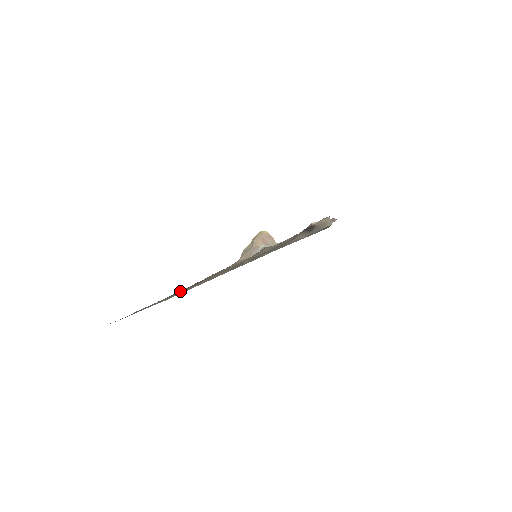
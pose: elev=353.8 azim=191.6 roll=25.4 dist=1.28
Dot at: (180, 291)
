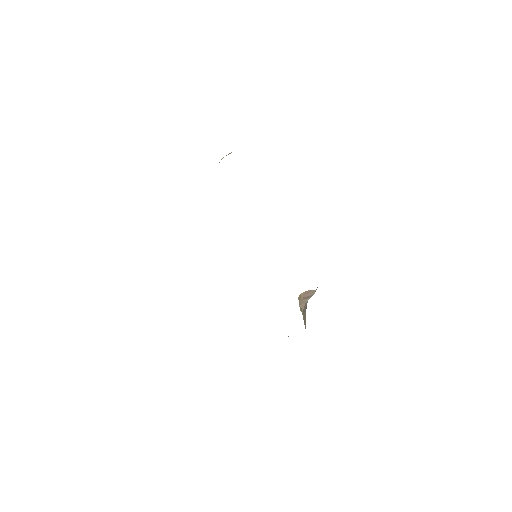
Dot at: occluded
